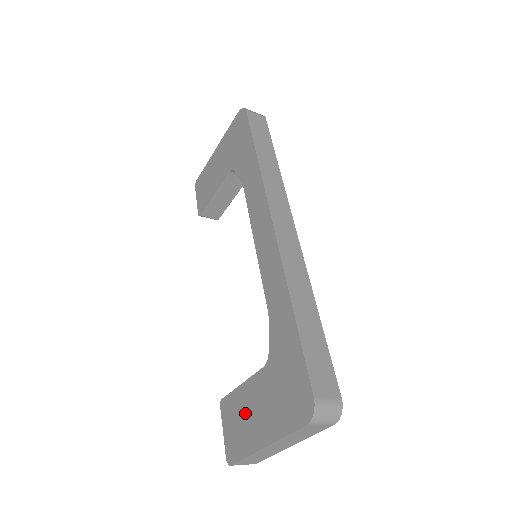
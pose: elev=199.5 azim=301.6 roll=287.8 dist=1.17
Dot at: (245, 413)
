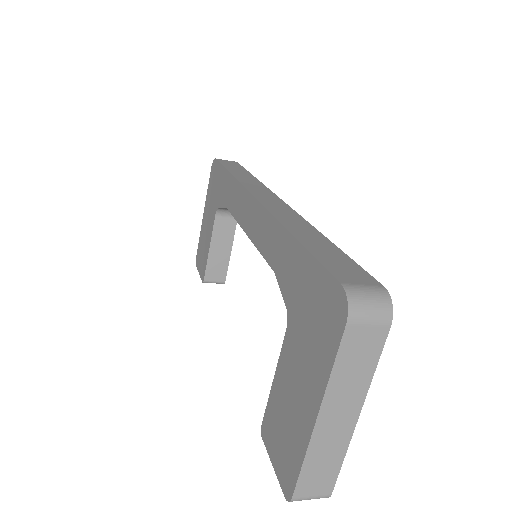
Dot at: (285, 407)
